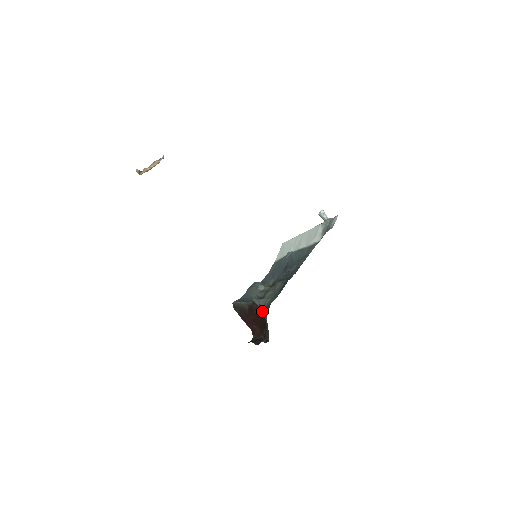
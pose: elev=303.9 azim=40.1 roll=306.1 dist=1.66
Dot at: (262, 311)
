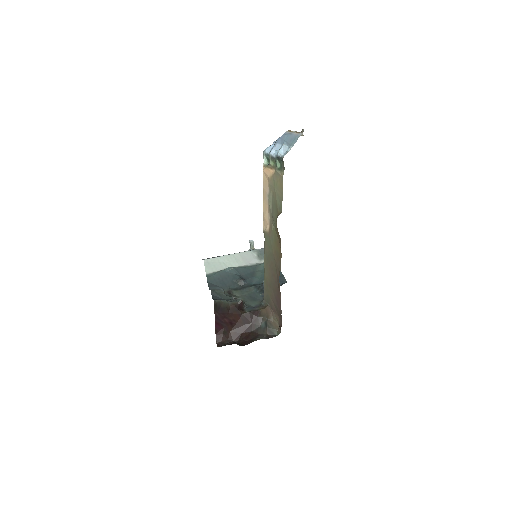
Dot at: (254, 310)
